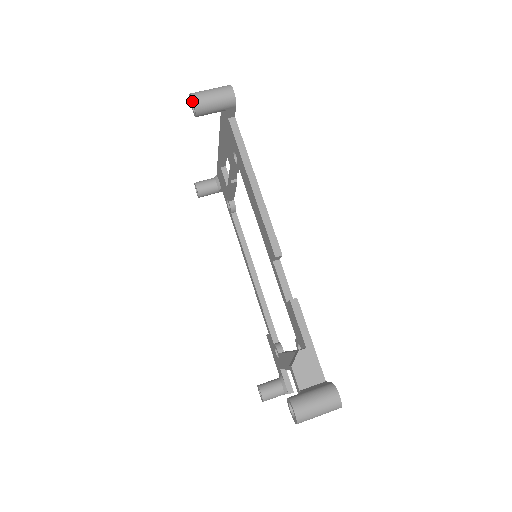
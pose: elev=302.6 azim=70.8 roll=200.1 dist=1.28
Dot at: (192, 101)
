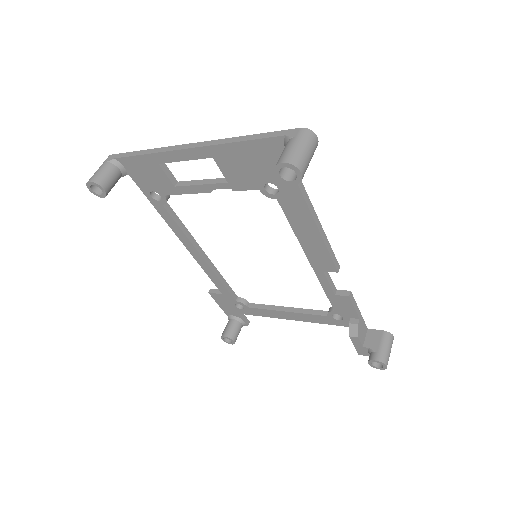
Dot at: (282, 167)
